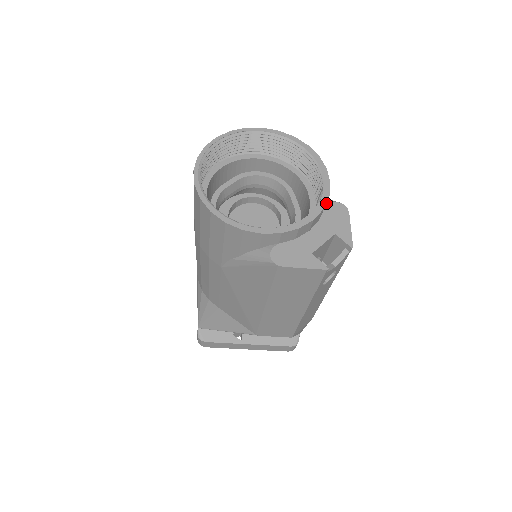
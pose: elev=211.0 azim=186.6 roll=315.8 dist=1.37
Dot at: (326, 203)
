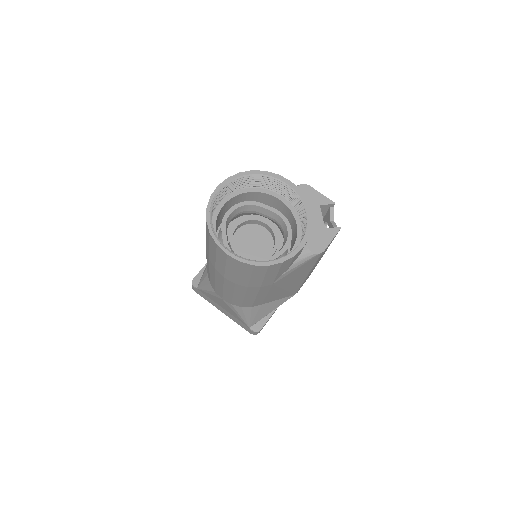
Dot at: occluded
